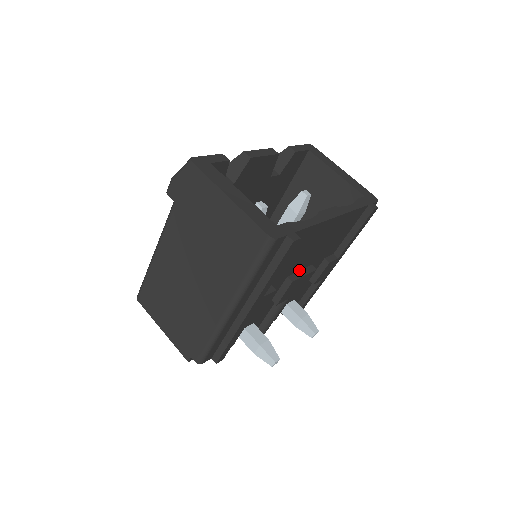
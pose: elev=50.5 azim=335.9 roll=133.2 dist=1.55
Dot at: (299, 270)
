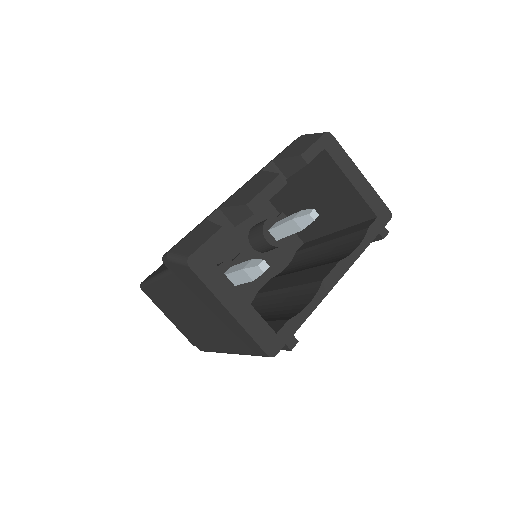
Dot at: occluded
